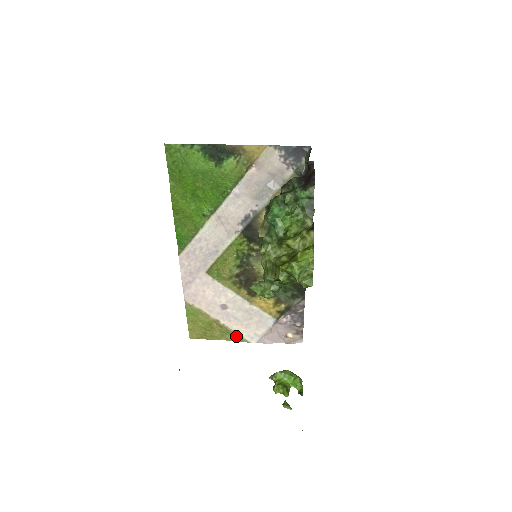
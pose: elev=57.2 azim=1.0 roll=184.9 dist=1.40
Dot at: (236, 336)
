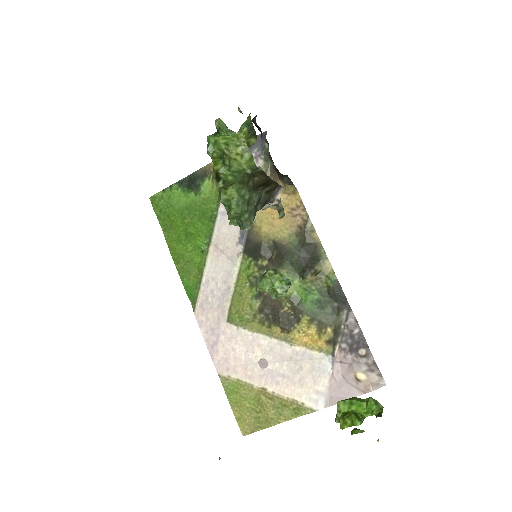
Dot at: (295, 407)
